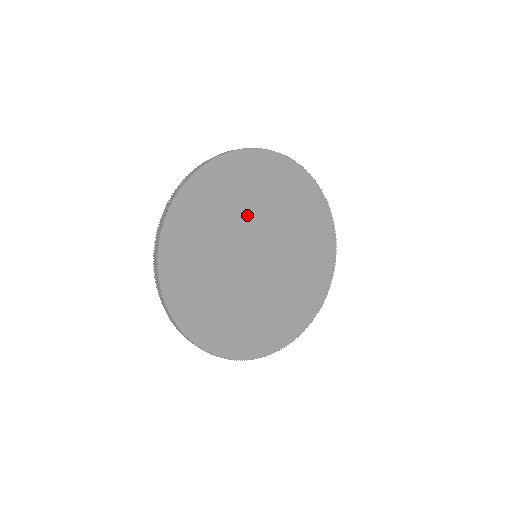
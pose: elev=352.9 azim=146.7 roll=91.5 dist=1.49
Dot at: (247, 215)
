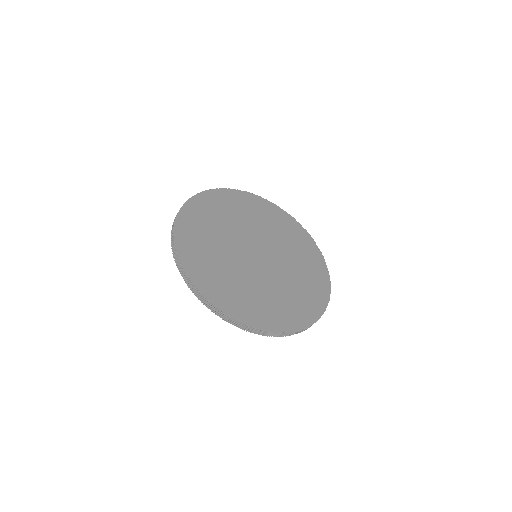
Dot at: (241, 226)
